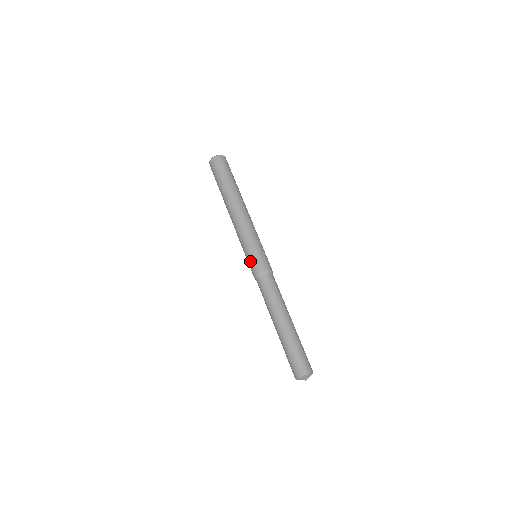
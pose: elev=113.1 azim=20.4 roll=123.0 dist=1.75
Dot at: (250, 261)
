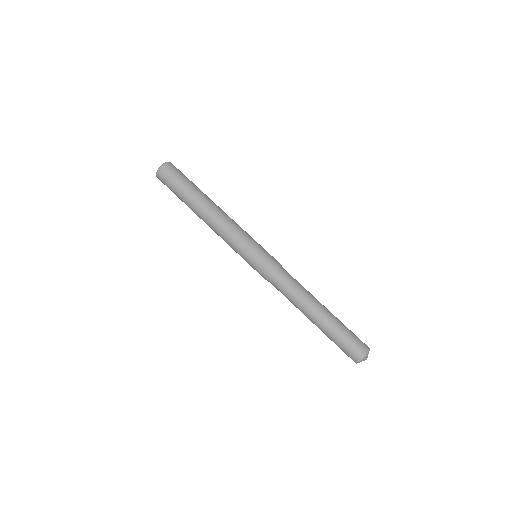
Dot at: (261, 257)
